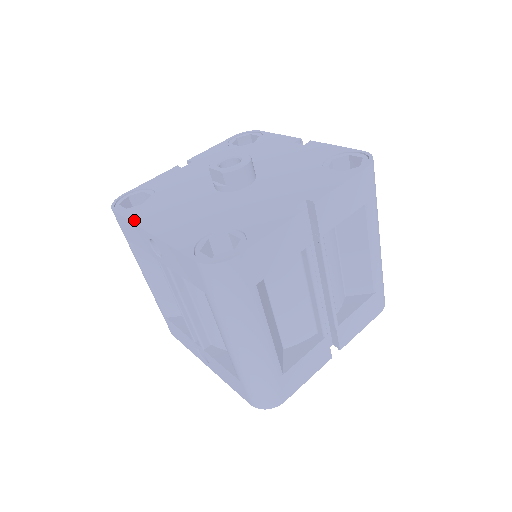
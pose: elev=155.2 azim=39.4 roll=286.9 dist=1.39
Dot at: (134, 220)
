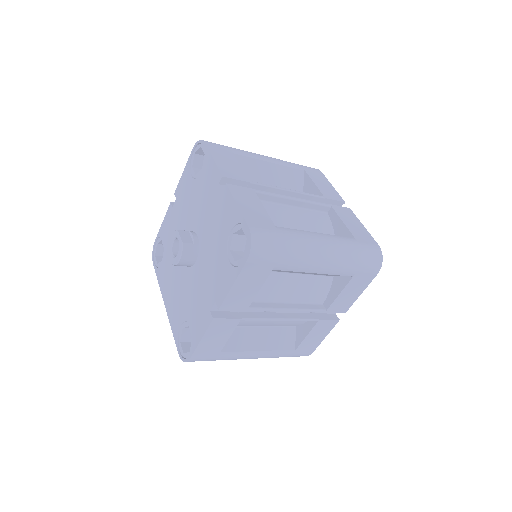
Dot at: (160, 285)
